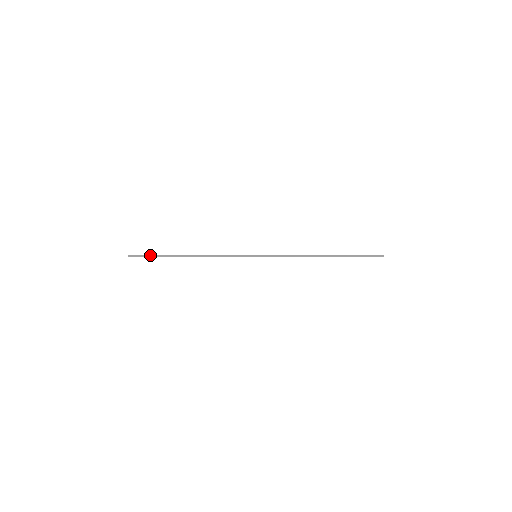
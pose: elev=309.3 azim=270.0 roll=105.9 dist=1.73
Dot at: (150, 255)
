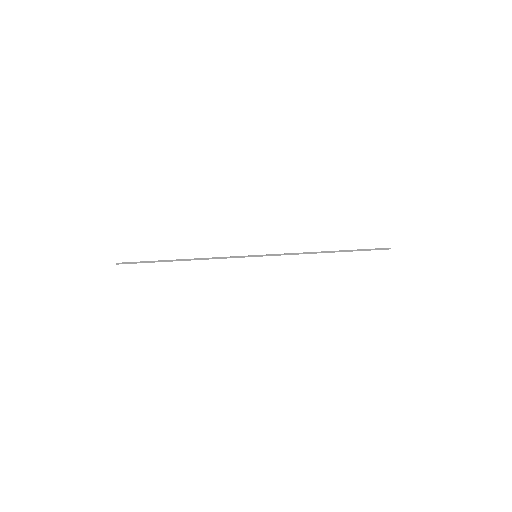
Dot at: (141, 261)
